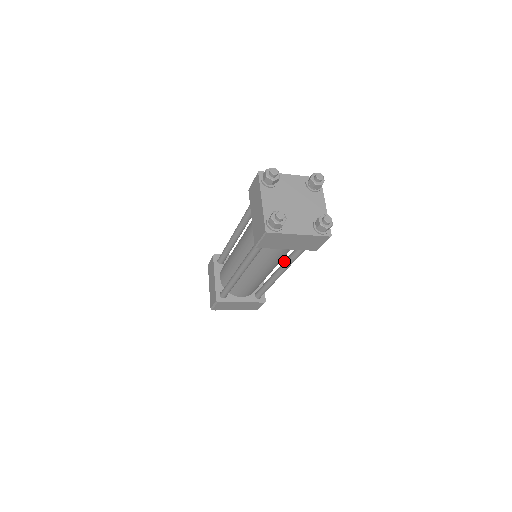
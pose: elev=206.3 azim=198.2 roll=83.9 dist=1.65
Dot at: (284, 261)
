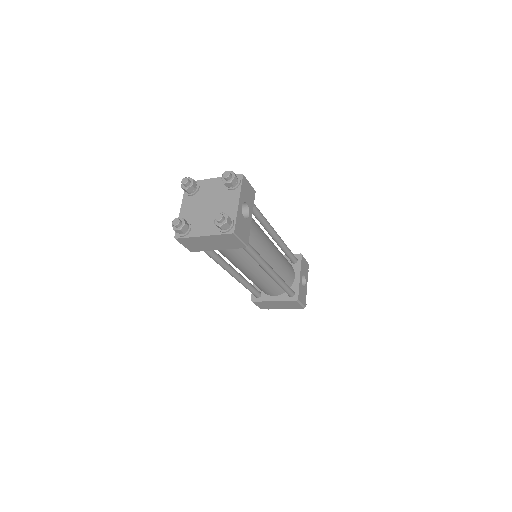
Dot at: occluded
